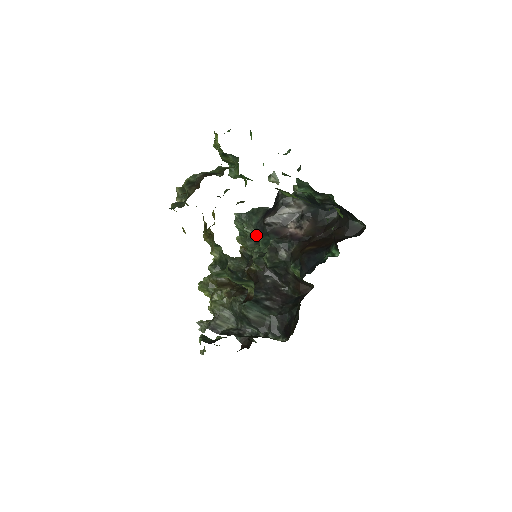
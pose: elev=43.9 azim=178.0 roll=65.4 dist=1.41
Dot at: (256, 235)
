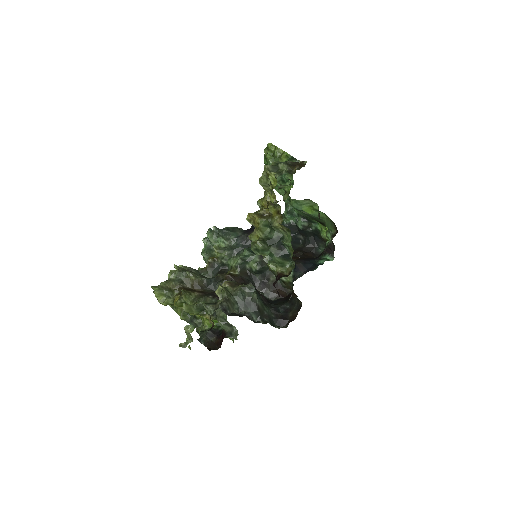
Dot at: (236, 247)
